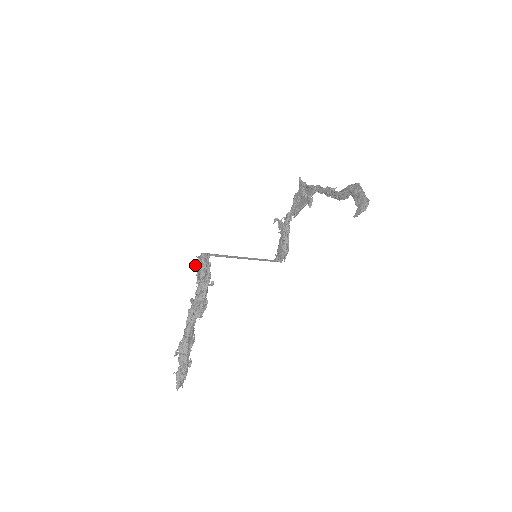
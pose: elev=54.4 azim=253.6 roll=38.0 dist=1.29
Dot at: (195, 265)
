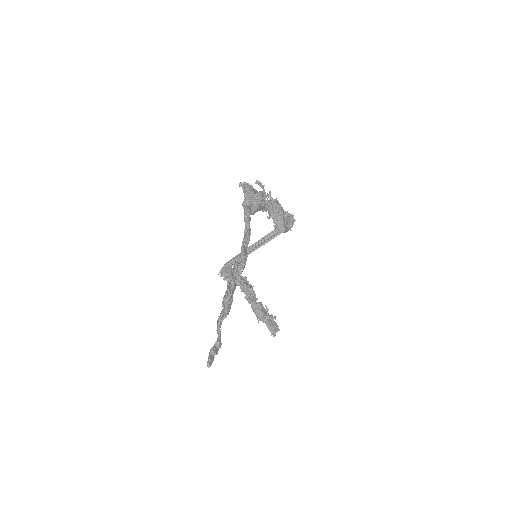
Dot at: (223, 278)
